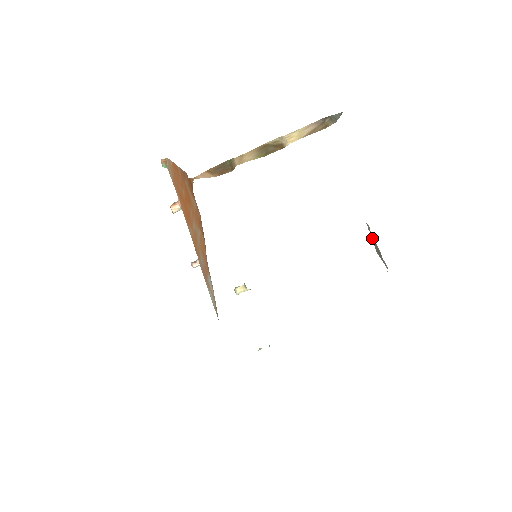
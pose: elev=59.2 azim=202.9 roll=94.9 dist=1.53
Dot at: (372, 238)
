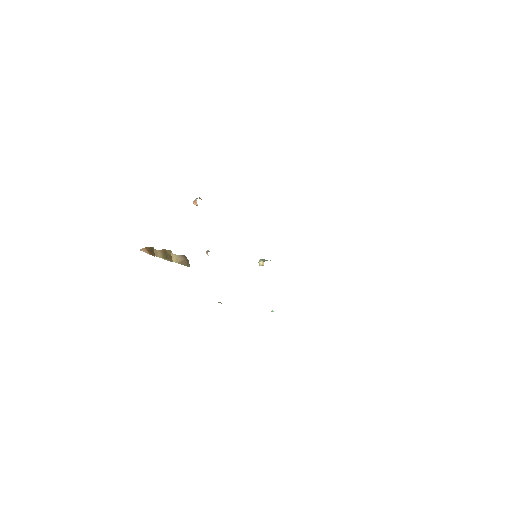
Dot at: occluded
